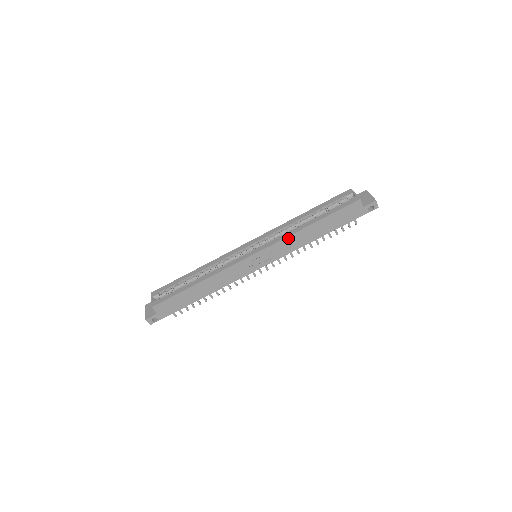
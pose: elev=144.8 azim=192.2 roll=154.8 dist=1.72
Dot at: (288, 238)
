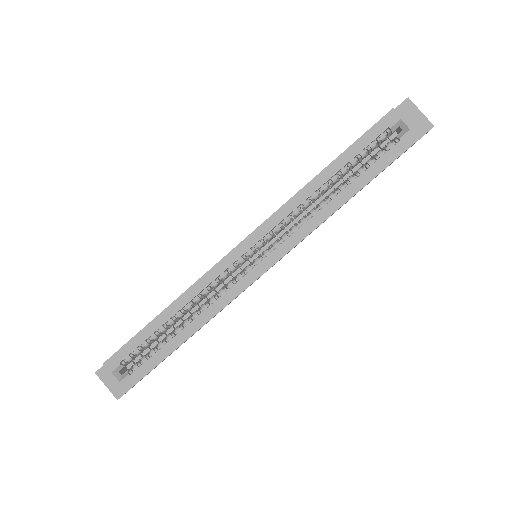
Dot at: occluded
